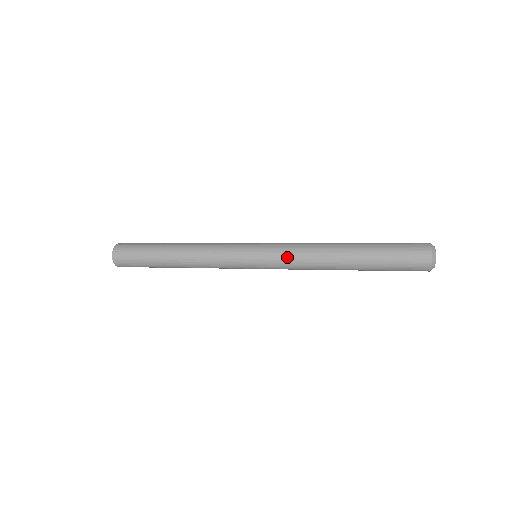
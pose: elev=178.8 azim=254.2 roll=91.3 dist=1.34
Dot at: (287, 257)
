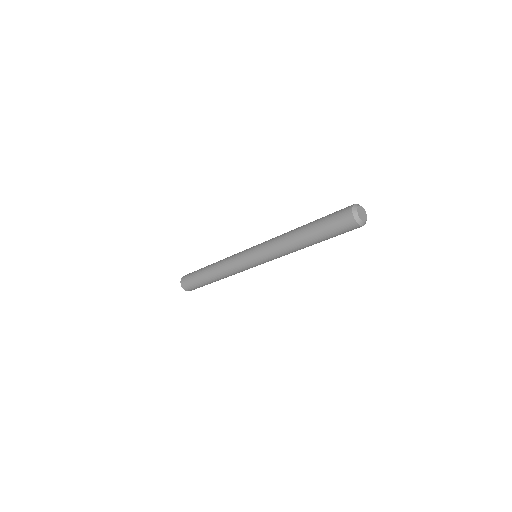
Dot at: (267, 247)
